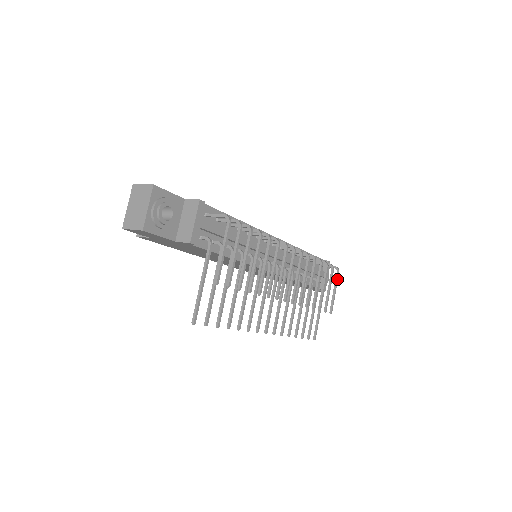
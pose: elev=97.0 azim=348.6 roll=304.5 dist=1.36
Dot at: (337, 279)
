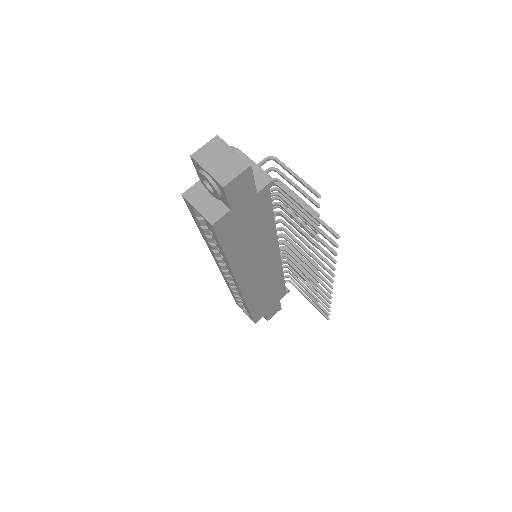
Dot at: occluded
